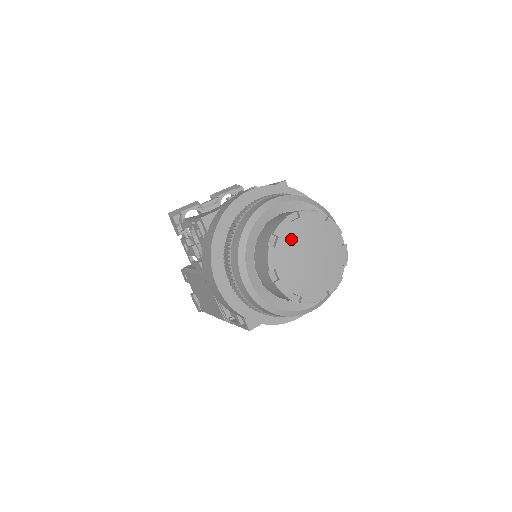
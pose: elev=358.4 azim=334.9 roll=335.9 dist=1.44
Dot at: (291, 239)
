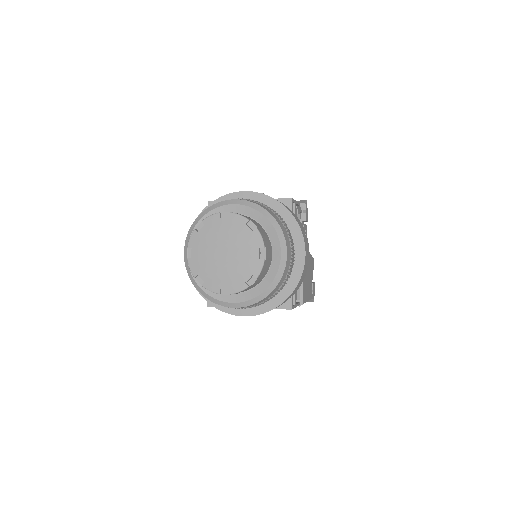
Dot at: (213, 231)
